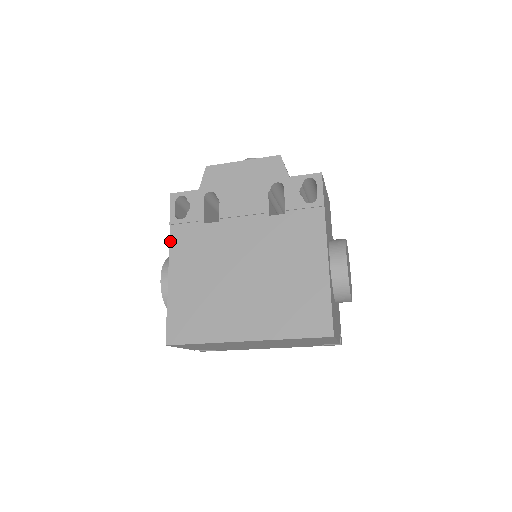
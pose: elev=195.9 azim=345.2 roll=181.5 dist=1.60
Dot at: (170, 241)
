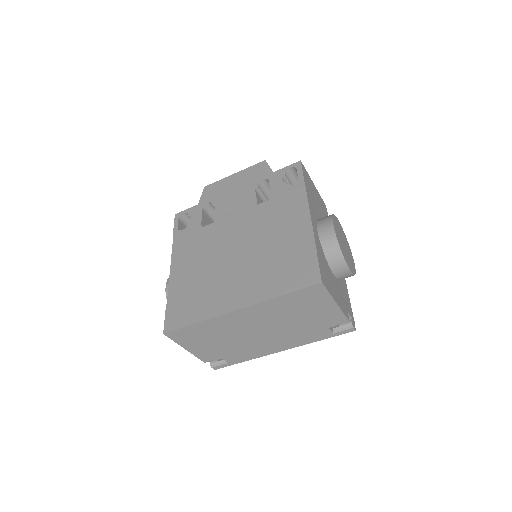
Dot at: (173, 249)
